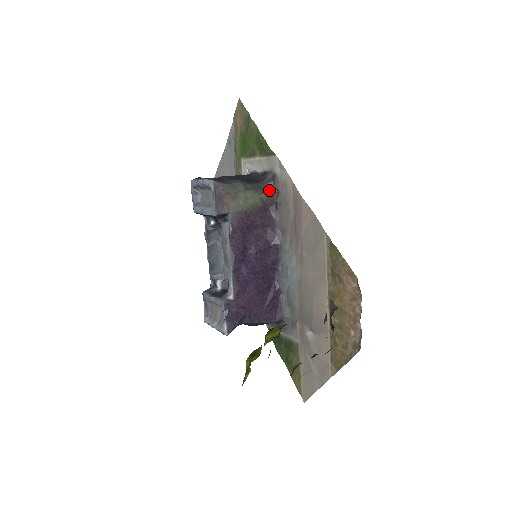
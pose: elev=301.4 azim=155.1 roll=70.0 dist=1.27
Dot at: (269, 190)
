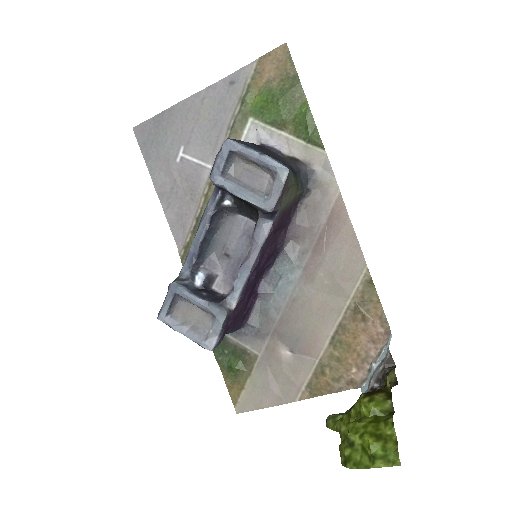
Dot at: (303, 187)
